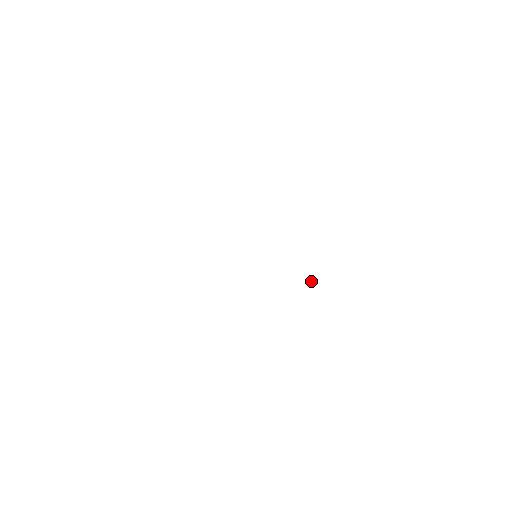
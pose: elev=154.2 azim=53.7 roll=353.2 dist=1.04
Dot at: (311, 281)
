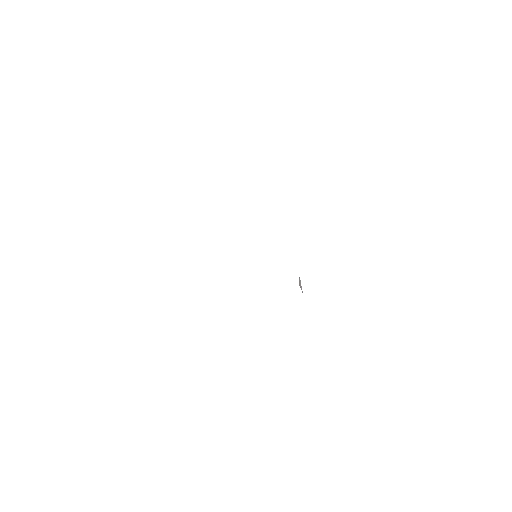
Dot at: (300, 285)
